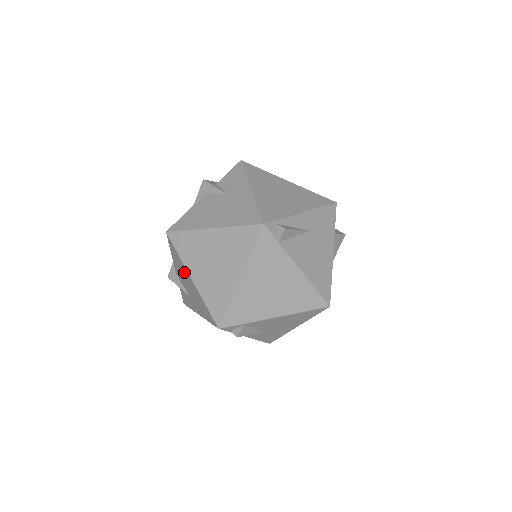
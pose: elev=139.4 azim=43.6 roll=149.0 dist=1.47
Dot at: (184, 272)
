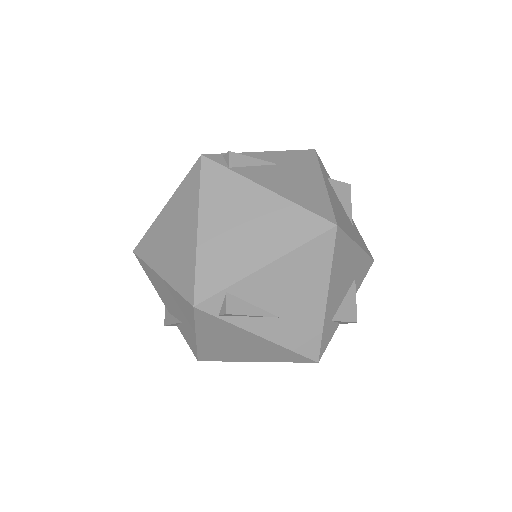
Dot at: (158, 283)
